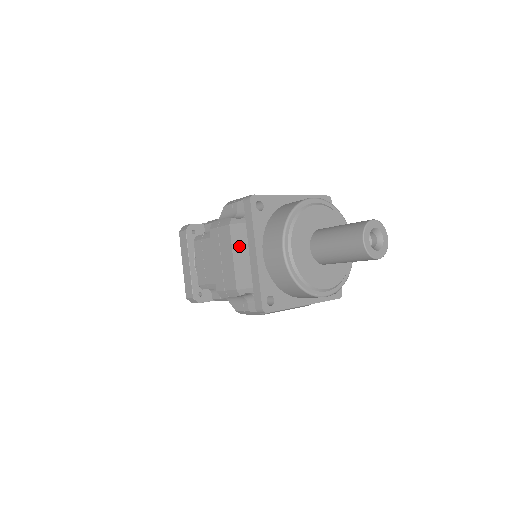
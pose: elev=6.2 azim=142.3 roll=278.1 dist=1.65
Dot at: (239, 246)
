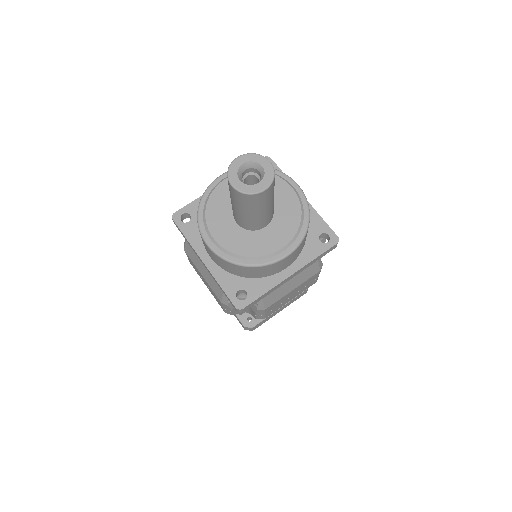
Dot at: (197, 263)
